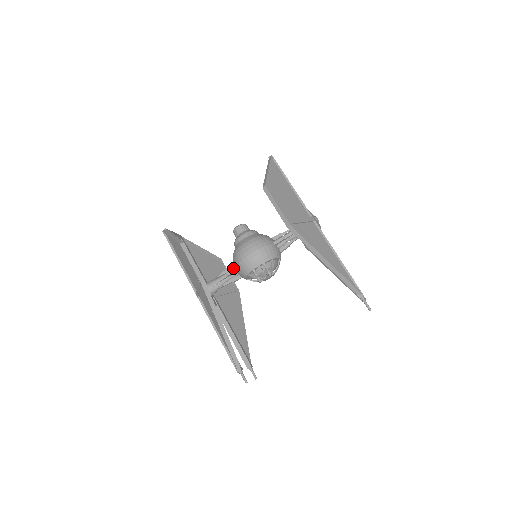
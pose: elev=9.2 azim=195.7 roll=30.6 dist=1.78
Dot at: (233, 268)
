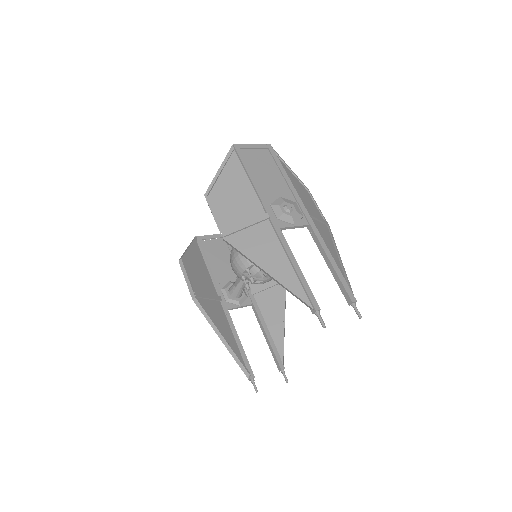
Dot at: occluded
